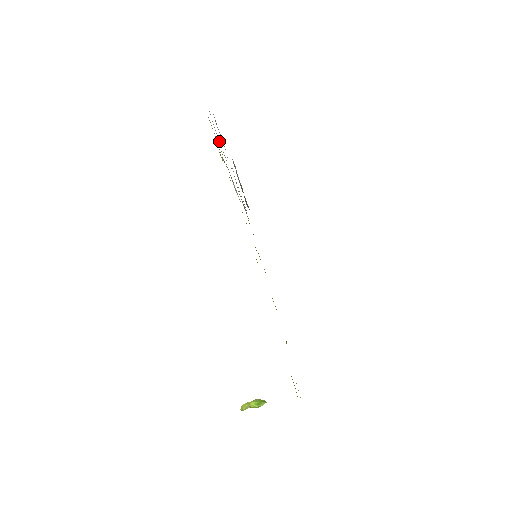
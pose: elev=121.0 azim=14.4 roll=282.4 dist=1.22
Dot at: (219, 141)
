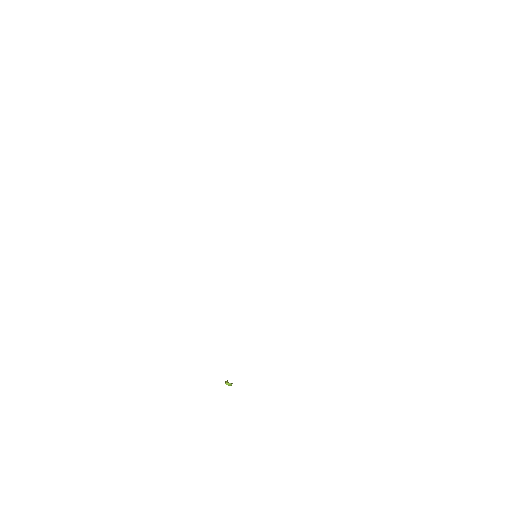
Dot at: occluded
